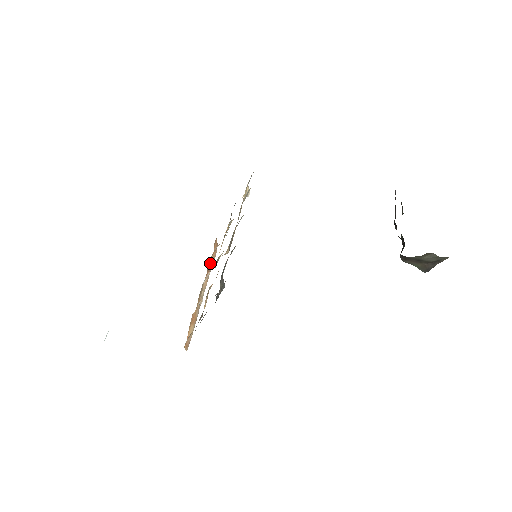
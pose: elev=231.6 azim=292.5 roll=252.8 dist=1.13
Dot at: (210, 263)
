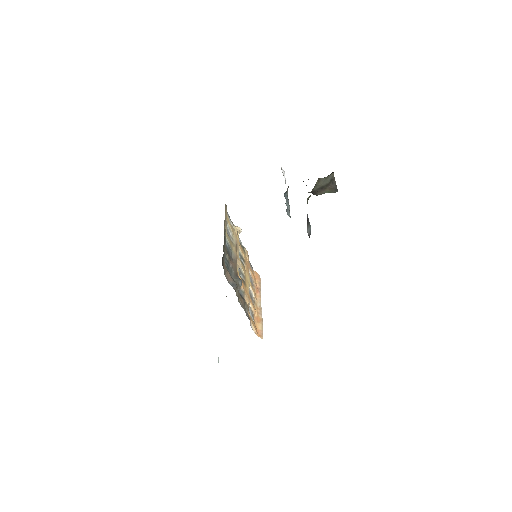
Dot at: (257, 286)
